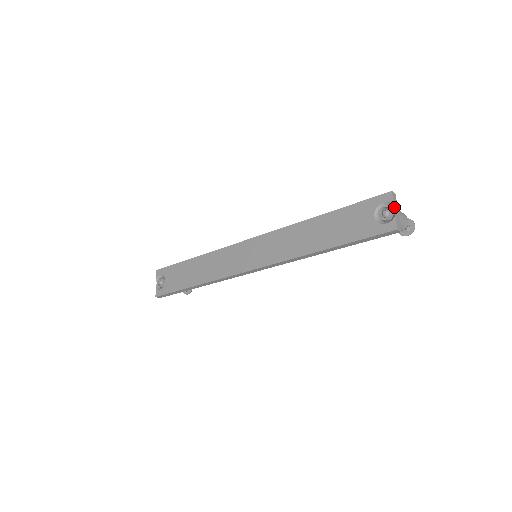
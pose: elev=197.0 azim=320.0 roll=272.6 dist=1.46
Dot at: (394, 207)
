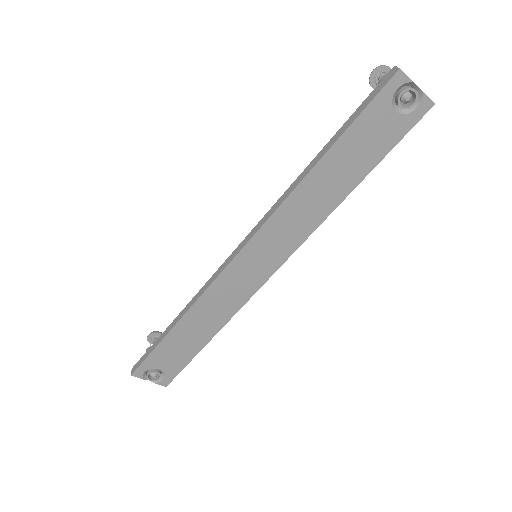
Dot at: (415, 84)
